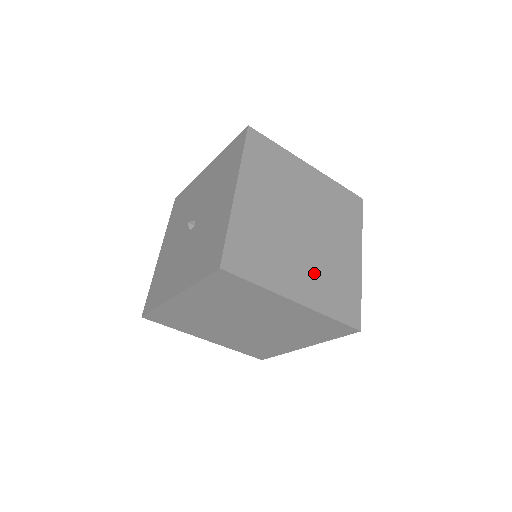
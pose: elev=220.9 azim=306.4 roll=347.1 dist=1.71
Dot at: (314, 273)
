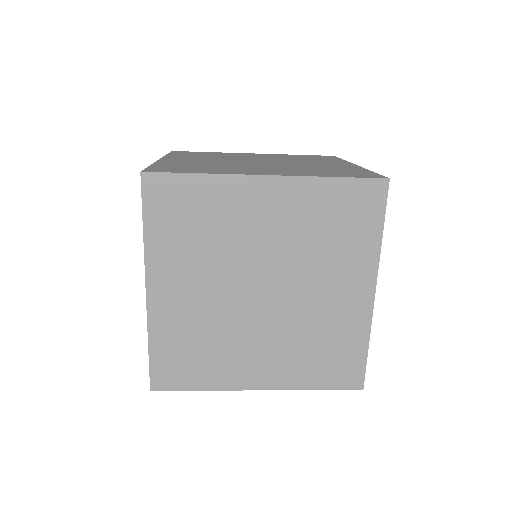
Dot at: (283, 347)
